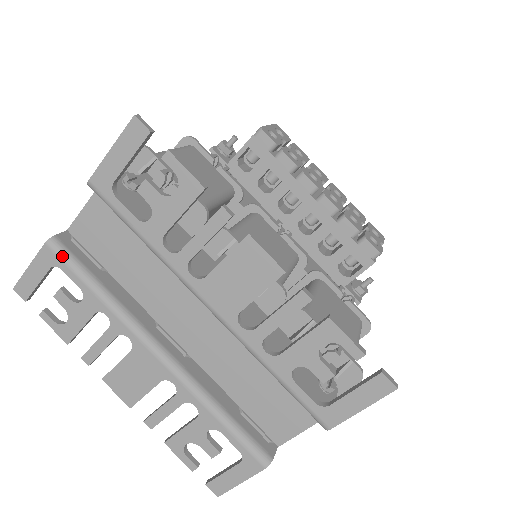
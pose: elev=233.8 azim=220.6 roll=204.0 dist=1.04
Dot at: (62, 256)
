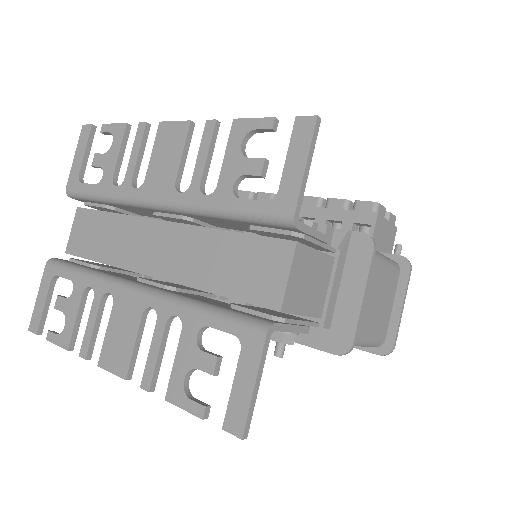
Dot at: (57, 264)
